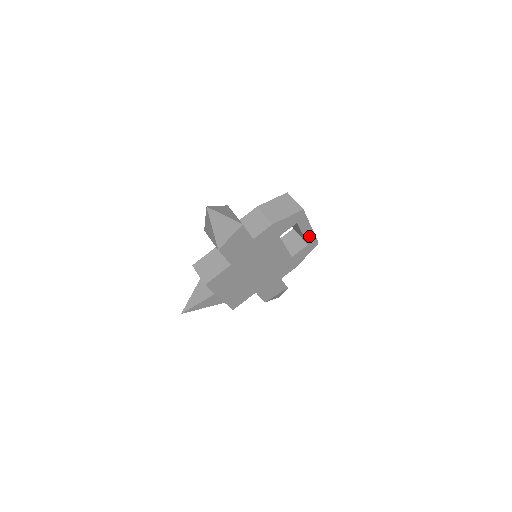
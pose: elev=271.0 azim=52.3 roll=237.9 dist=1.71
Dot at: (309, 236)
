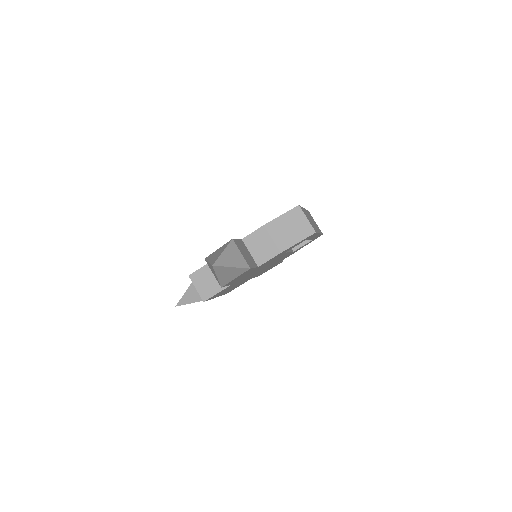
Dot at: (315, 237)
